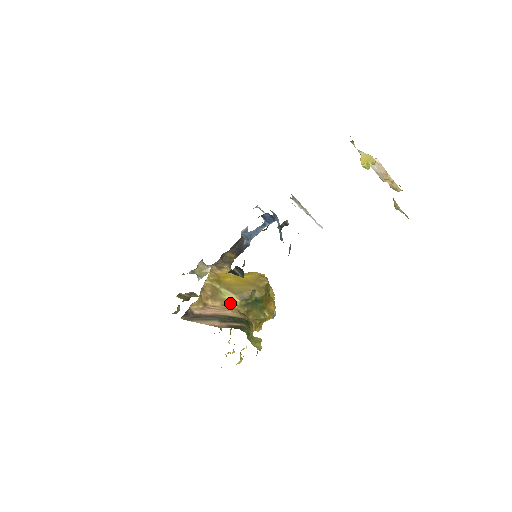
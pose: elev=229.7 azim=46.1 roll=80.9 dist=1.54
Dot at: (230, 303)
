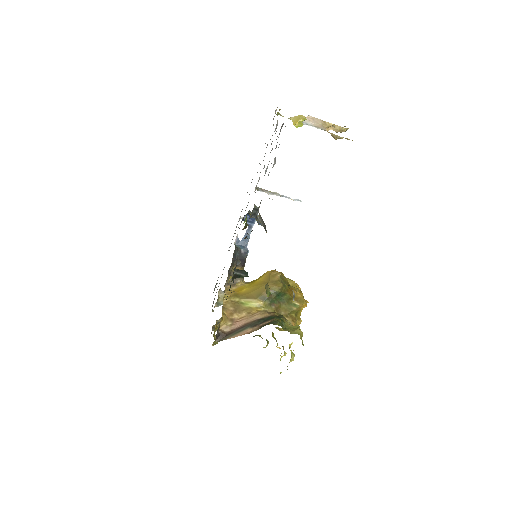
Dot at: (255, 308)
